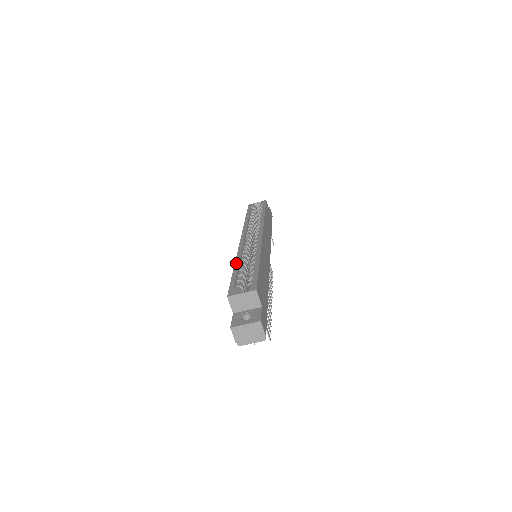
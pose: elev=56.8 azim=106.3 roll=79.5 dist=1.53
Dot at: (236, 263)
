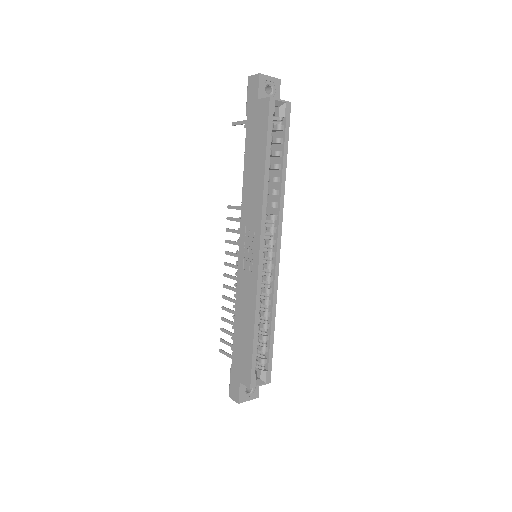
Dot at: (256, 321)
